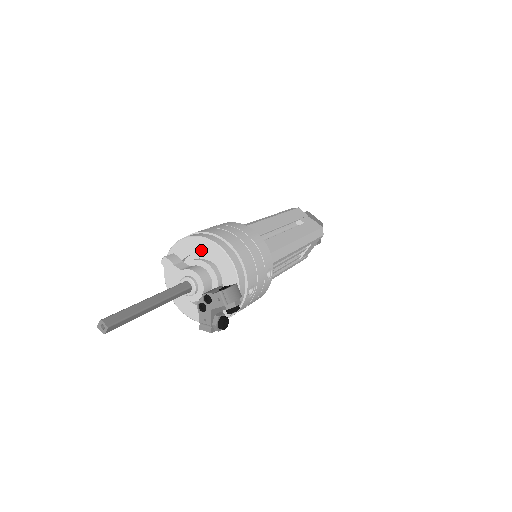
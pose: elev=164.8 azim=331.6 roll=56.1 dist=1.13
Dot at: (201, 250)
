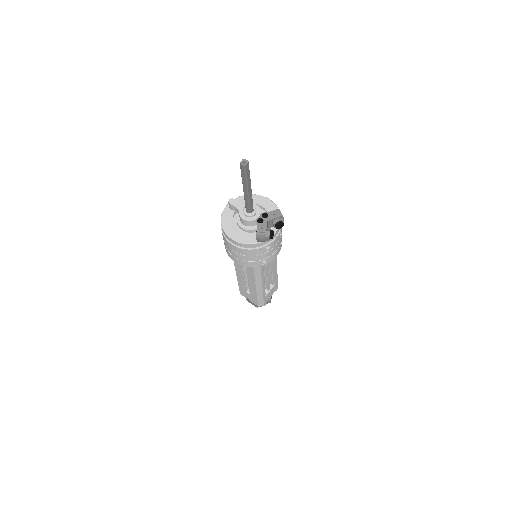
Dot at: (254, 201)
